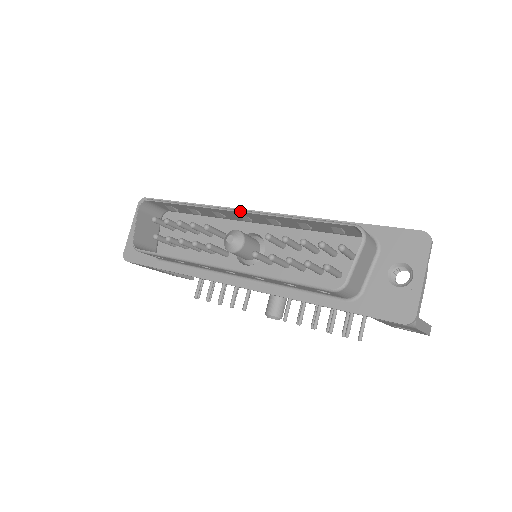
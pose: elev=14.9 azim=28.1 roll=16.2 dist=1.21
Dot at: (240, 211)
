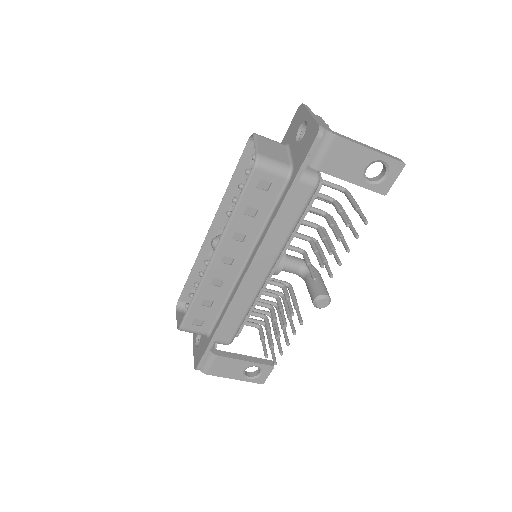
Dot at: occluded
